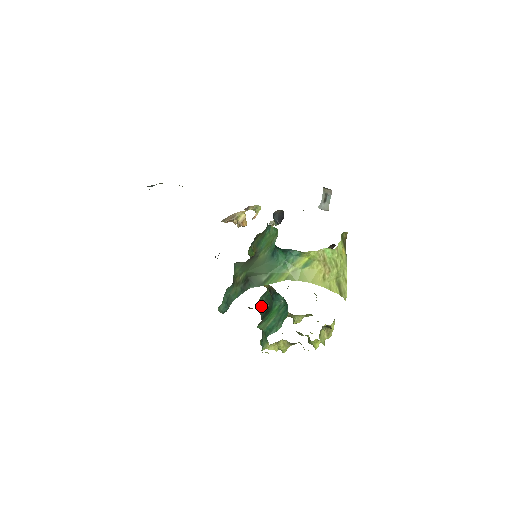
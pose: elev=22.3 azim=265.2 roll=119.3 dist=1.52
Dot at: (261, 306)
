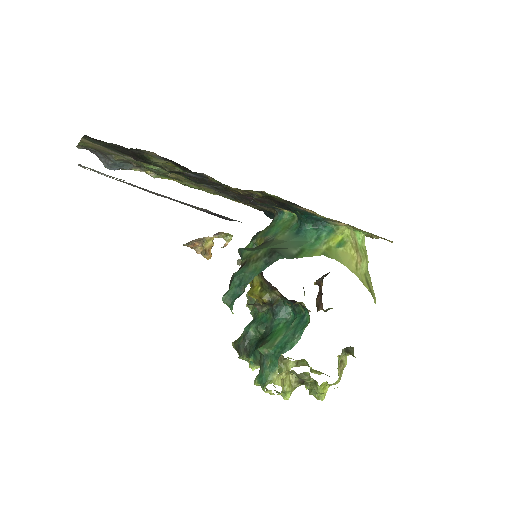
Dot at: (247, 338)
